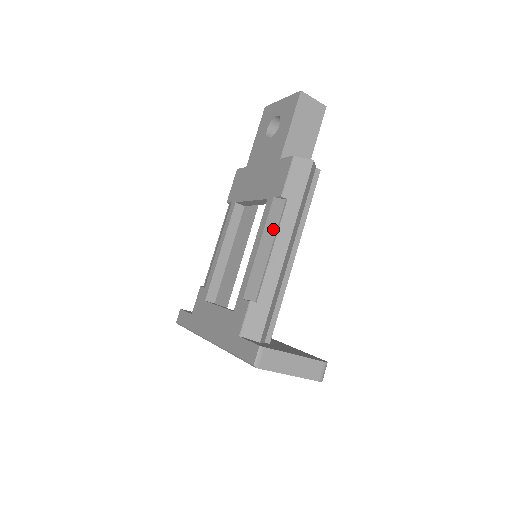
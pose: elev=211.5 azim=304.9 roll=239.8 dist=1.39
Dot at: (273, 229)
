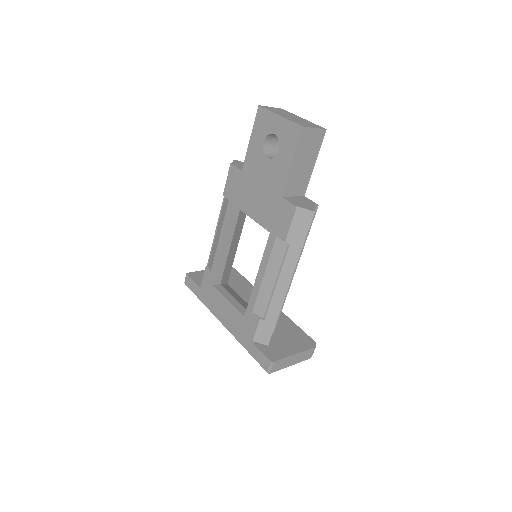
Dot at: (277, 266)
